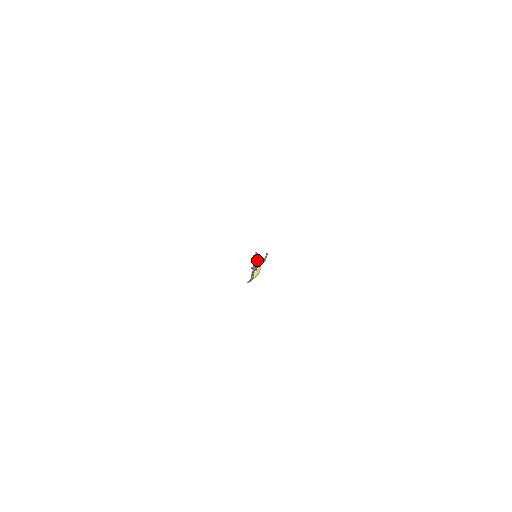
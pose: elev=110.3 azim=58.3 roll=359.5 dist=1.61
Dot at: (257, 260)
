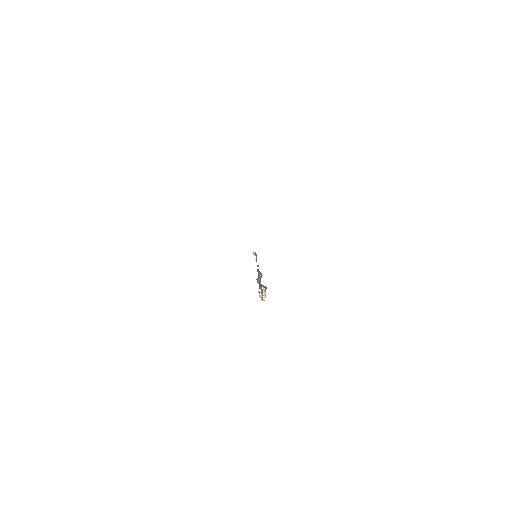
Dot at: (258, 269)
